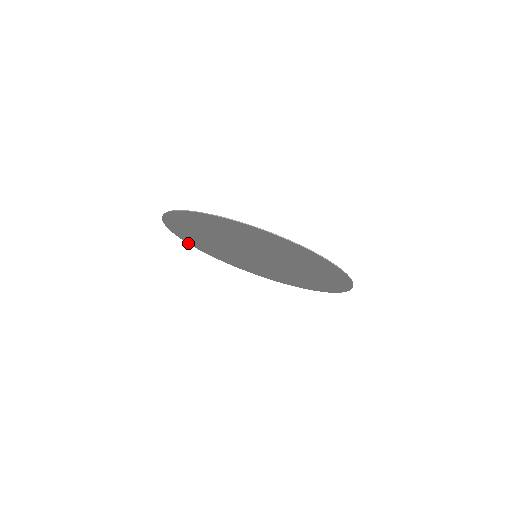
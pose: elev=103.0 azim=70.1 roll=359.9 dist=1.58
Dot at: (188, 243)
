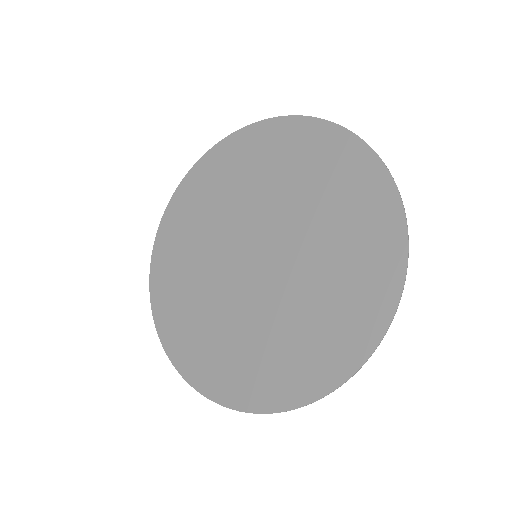
Dot at: (151, 298)
